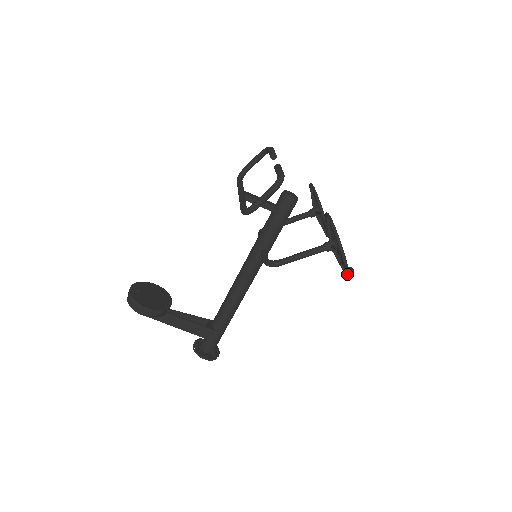
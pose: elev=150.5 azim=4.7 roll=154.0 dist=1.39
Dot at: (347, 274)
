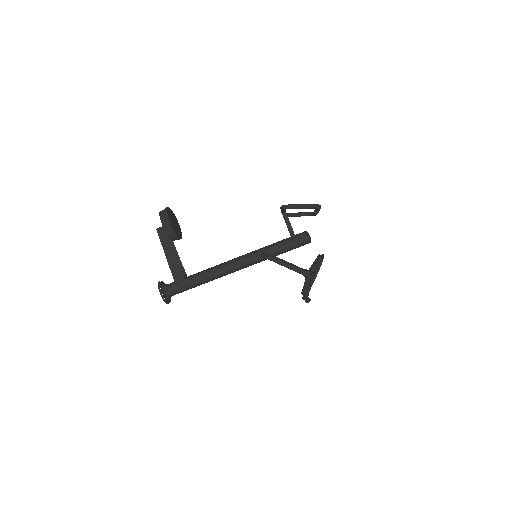
Dot at: (307, 293)
